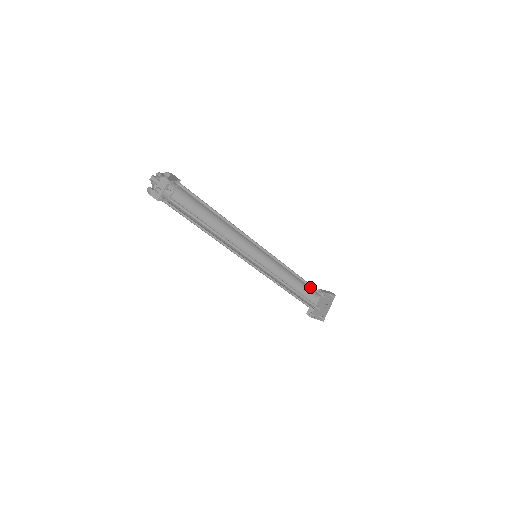
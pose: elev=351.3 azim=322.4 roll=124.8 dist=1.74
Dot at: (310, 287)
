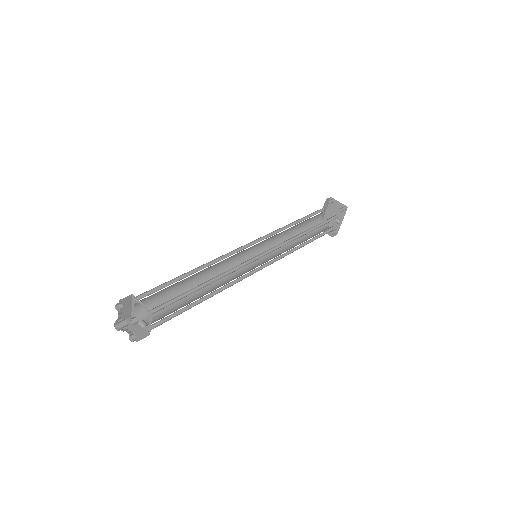
Dot at: (319, 224)
